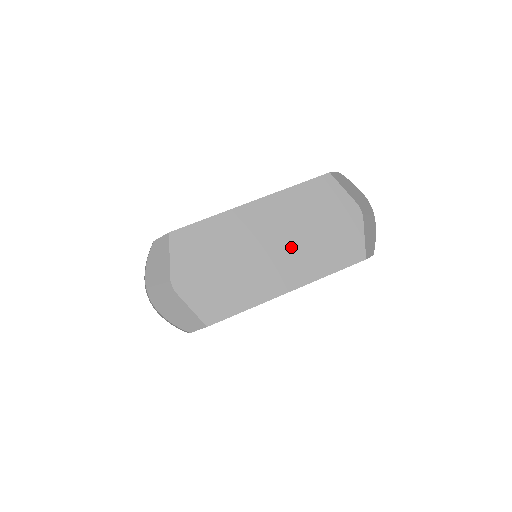
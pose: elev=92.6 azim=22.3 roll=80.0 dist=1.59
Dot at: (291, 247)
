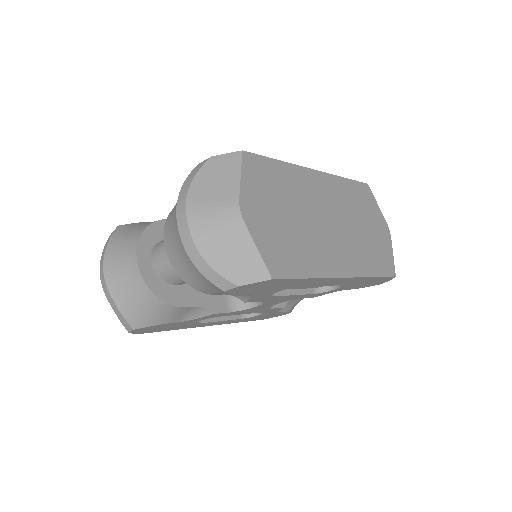
Dot at: (345, 232)
